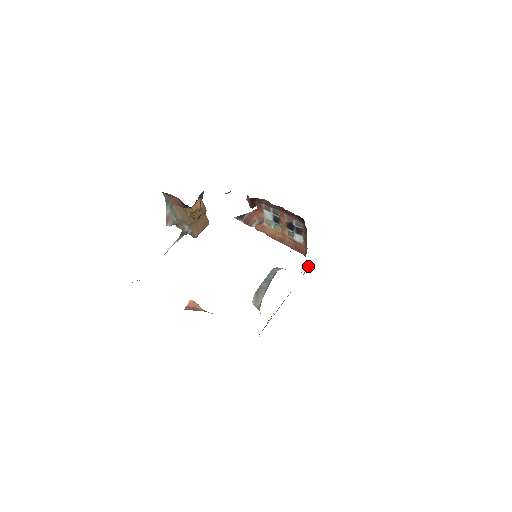
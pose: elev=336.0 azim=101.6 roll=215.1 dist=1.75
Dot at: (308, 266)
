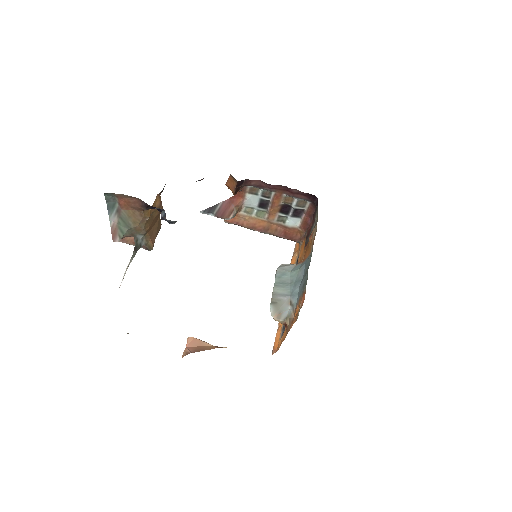
Dot at: (294, 254)
